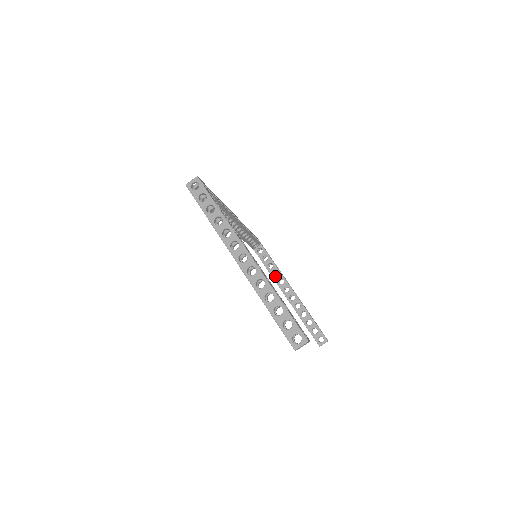
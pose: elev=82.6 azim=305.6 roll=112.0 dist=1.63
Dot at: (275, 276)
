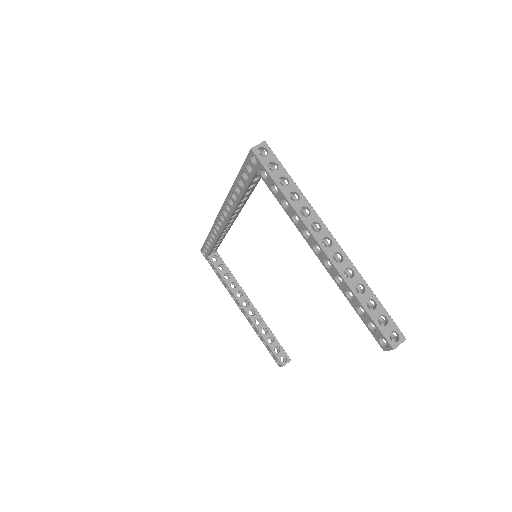
Dot at: (233, 288)
